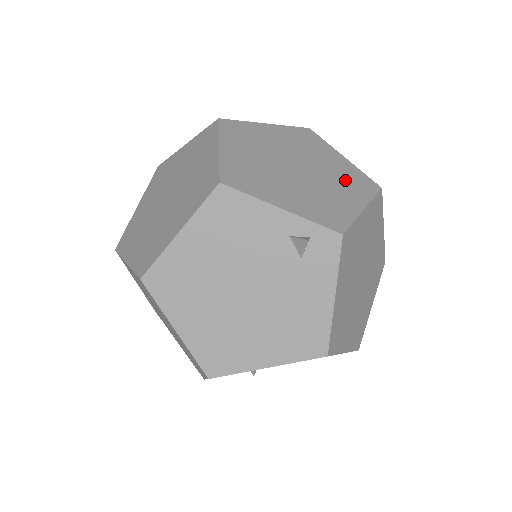
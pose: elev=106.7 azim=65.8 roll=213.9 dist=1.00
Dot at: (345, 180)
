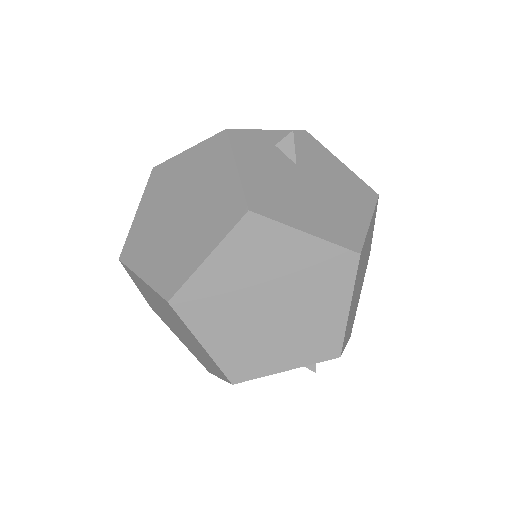
Dot at: (321, 280)
